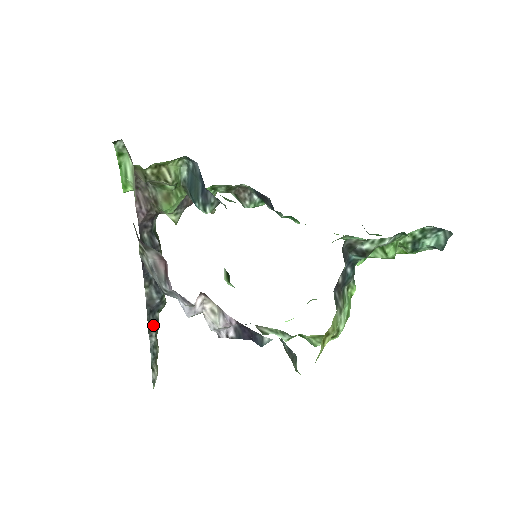
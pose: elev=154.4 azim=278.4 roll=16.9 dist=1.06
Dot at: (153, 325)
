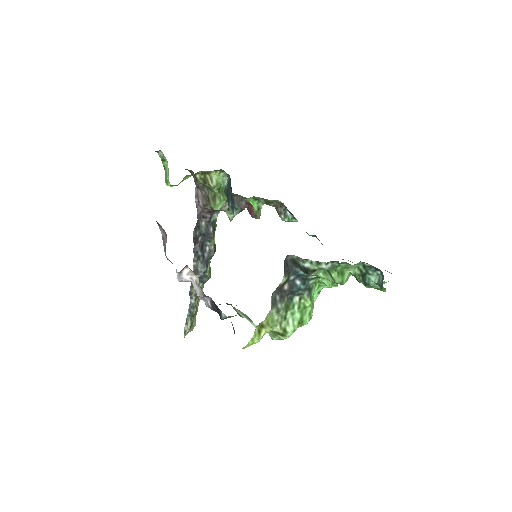
Dot at: occluded
